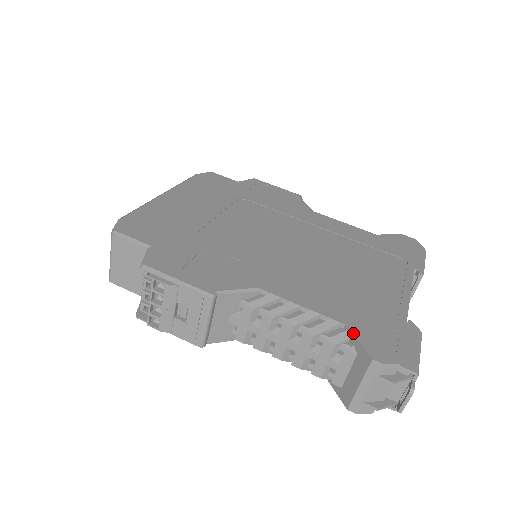
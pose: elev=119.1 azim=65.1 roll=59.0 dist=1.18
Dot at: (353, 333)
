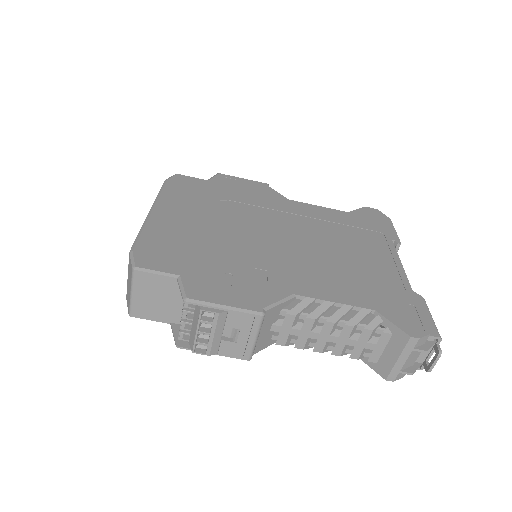
Dot at: (385, 317)
